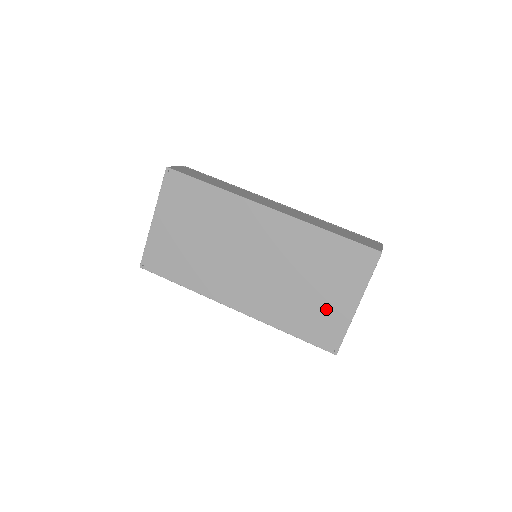
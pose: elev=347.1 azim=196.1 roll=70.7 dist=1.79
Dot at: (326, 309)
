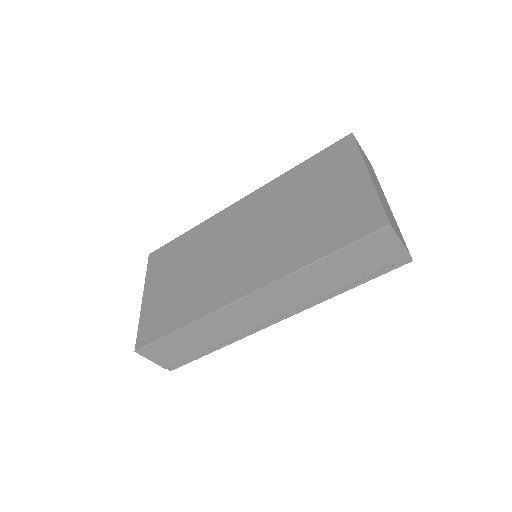
Dot at: (340, 204)
